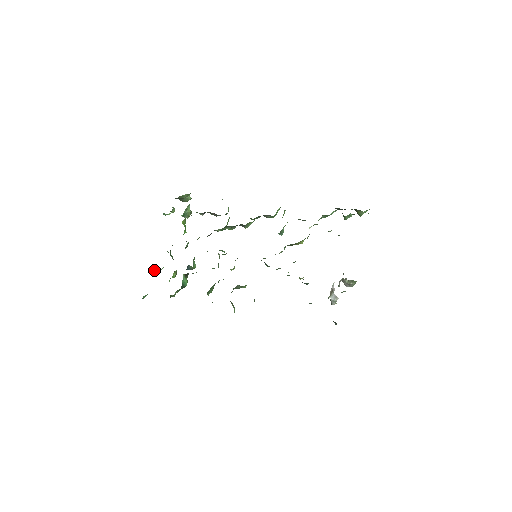
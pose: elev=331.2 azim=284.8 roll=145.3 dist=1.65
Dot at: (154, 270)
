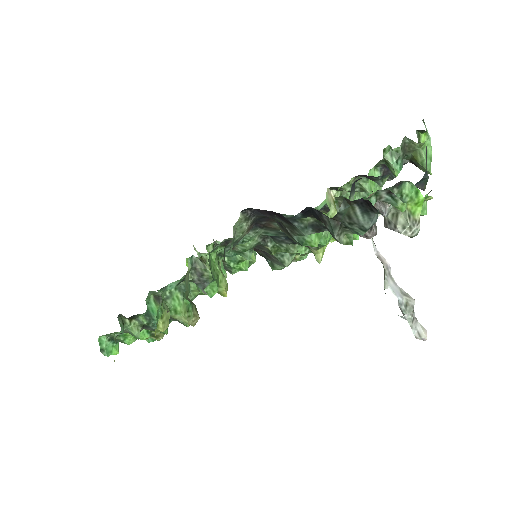
Dot at: occluded
